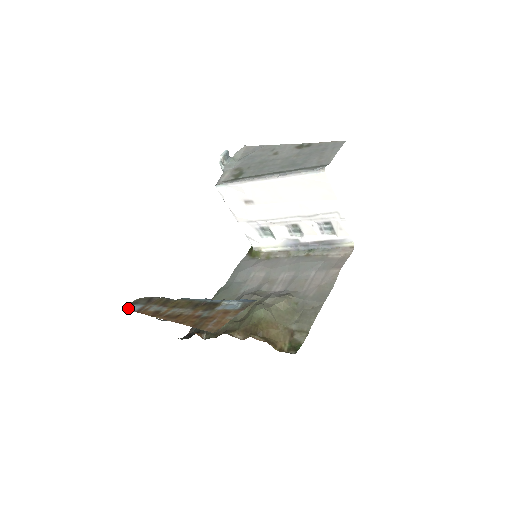
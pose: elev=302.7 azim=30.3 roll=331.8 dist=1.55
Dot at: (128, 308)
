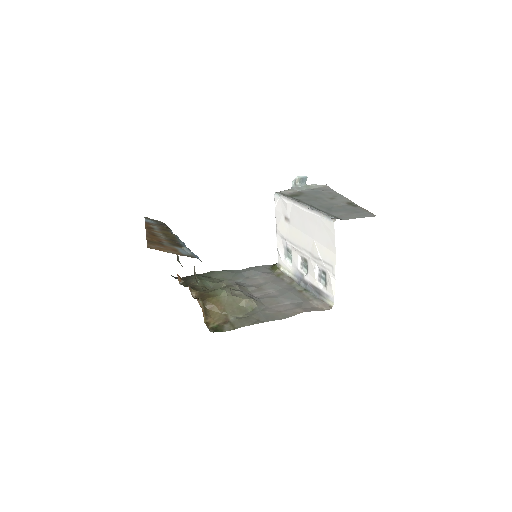
Dot at: (147, 219)
